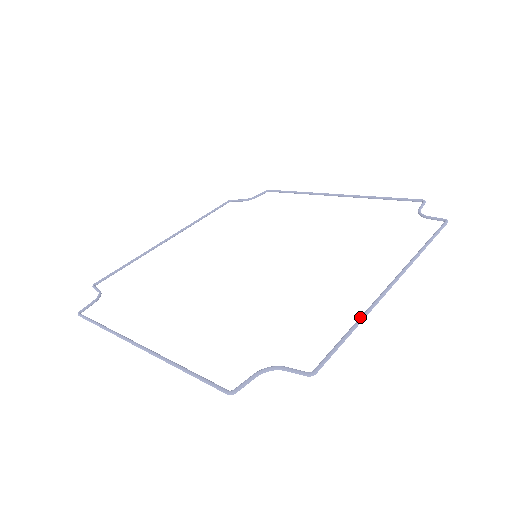
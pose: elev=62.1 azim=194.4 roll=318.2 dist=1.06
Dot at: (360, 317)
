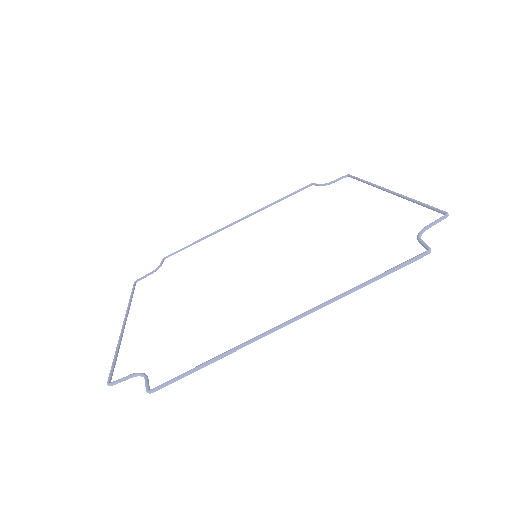
Dot at: occluded
